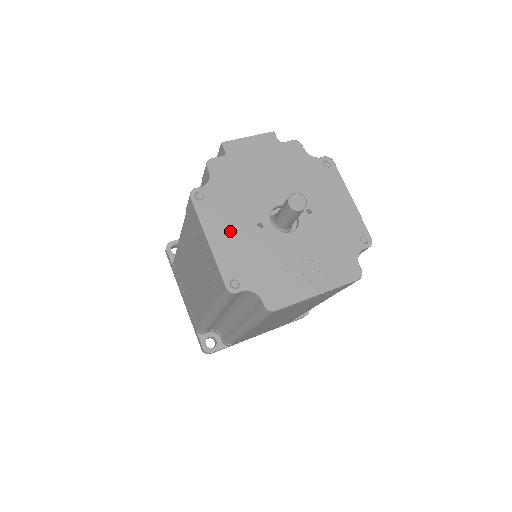
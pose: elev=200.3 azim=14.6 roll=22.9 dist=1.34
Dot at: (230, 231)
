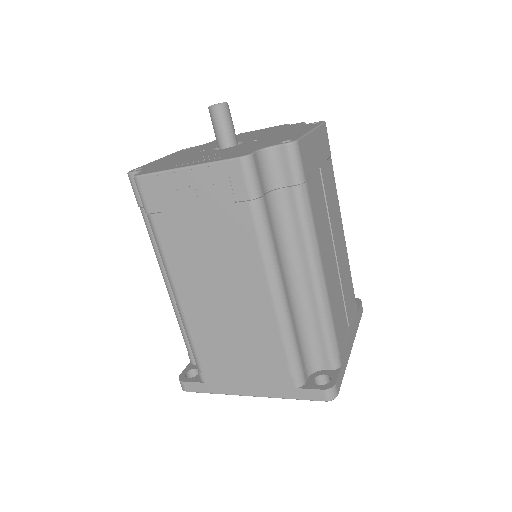
Dot at: (178, 155)
